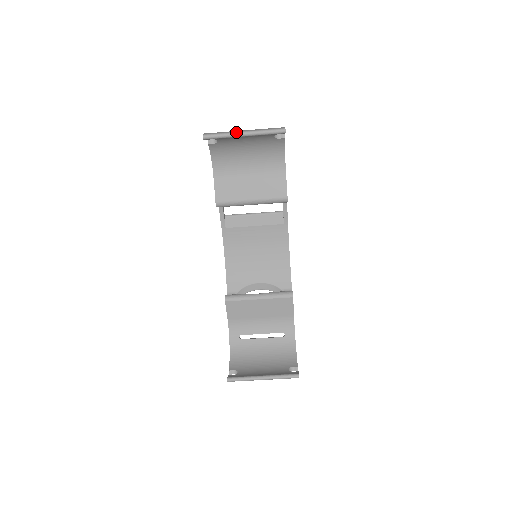
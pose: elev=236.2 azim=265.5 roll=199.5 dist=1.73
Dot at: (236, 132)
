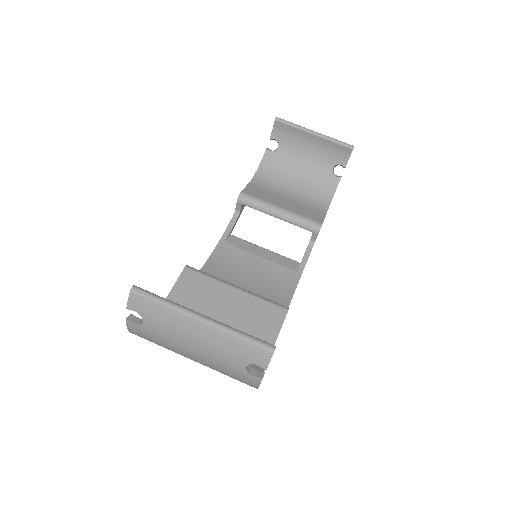
Dot at: (308, 129)
